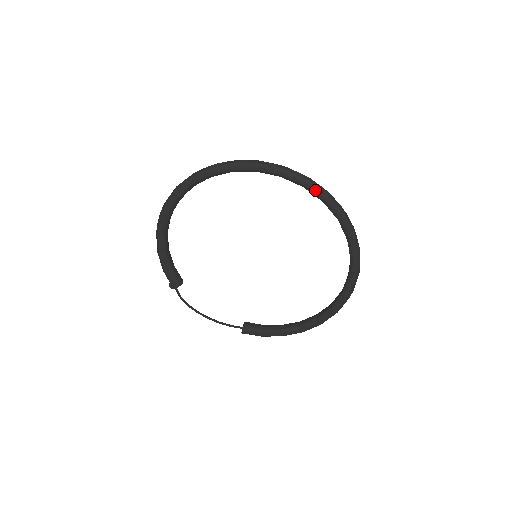
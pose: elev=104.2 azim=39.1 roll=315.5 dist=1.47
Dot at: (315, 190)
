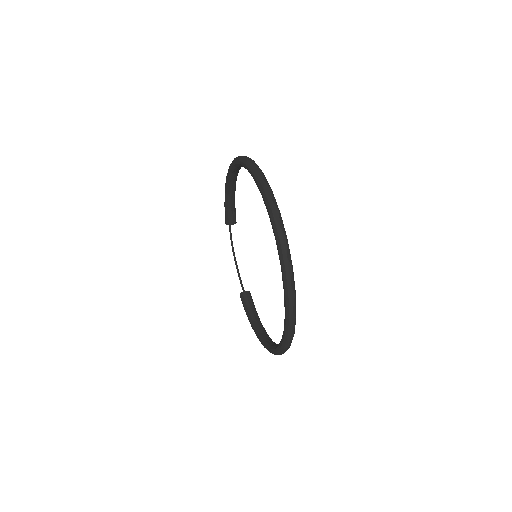
Dot at: (279, 253)
